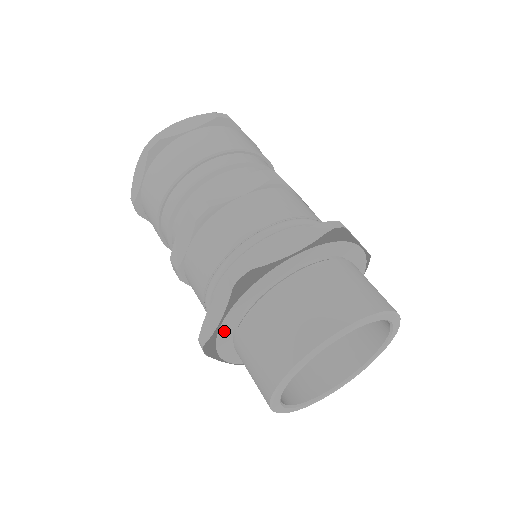
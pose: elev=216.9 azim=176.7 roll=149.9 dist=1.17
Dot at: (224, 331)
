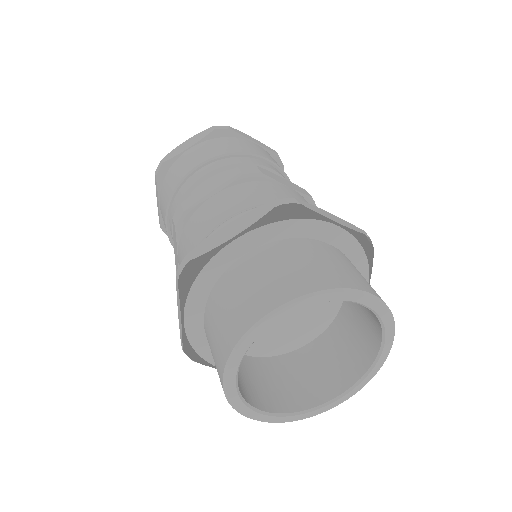
Dot at: (225, 255)
